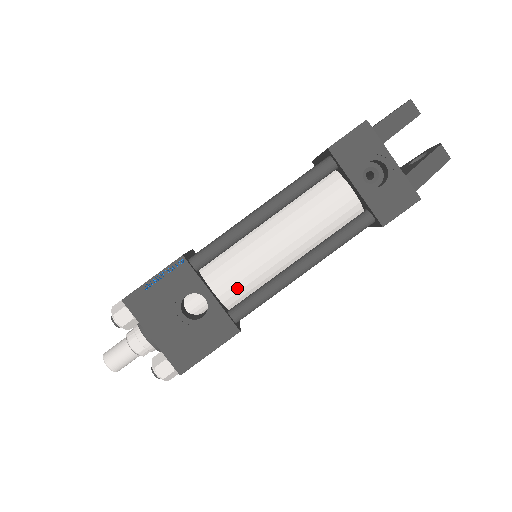
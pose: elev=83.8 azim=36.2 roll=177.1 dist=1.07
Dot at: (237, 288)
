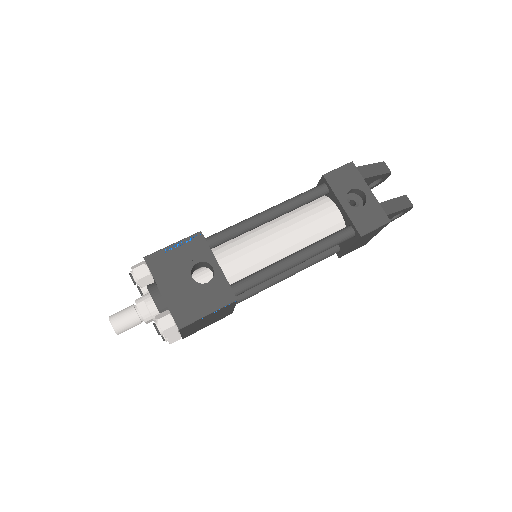
Dot at: (239, 269)
